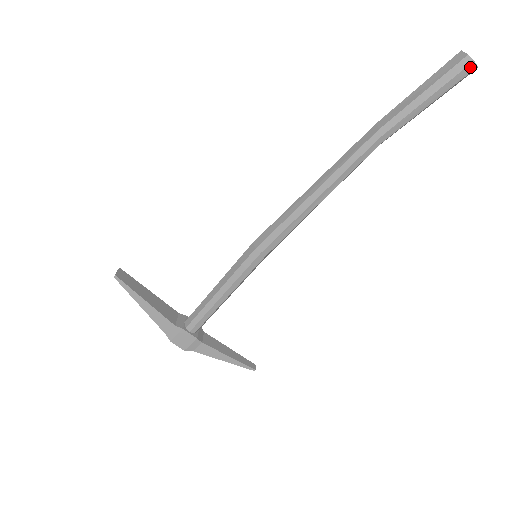
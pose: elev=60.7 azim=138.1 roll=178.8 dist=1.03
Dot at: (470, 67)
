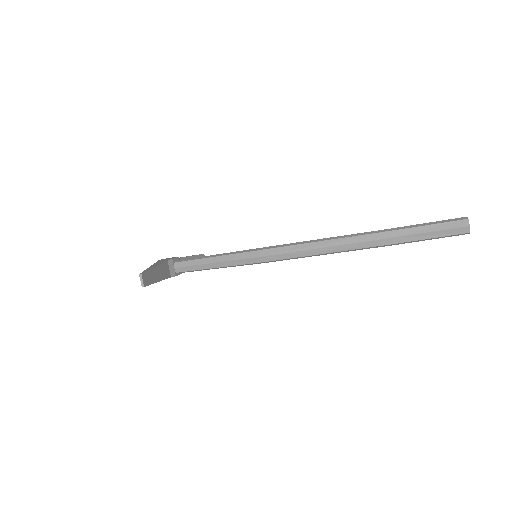
Dot at: (464, 234)
